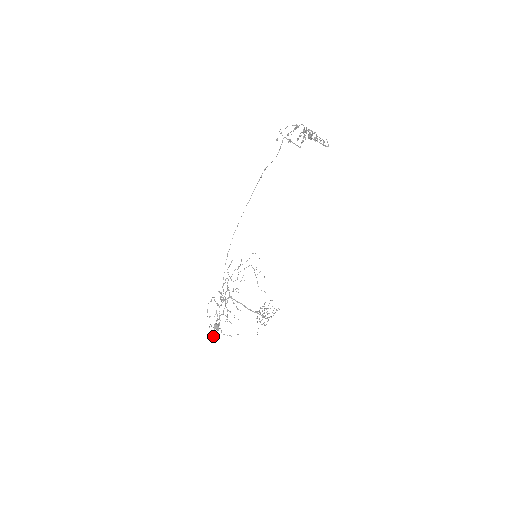
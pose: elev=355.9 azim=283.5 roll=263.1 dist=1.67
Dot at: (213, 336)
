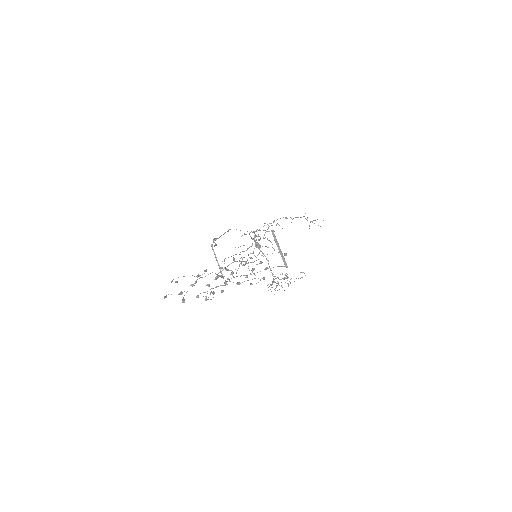
Dot at: occluded
